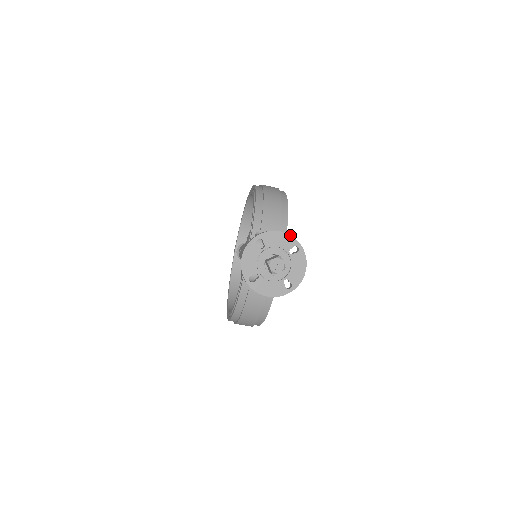
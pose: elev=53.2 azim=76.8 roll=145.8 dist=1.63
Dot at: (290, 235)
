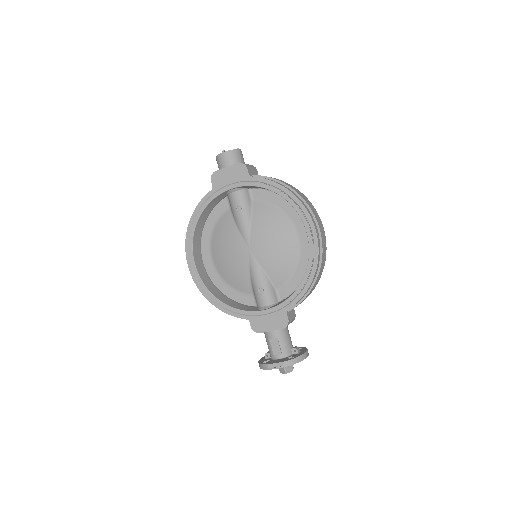
Dot at: occluded
